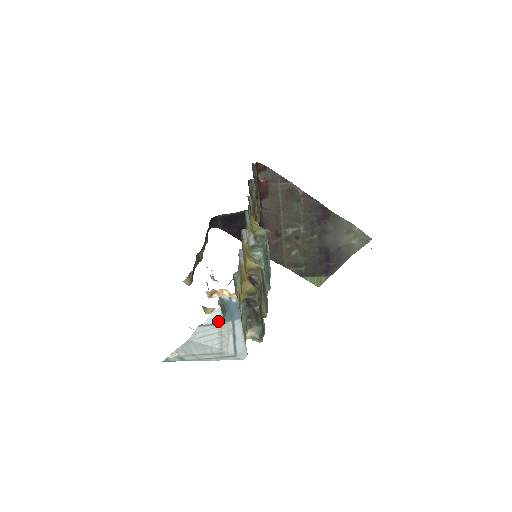
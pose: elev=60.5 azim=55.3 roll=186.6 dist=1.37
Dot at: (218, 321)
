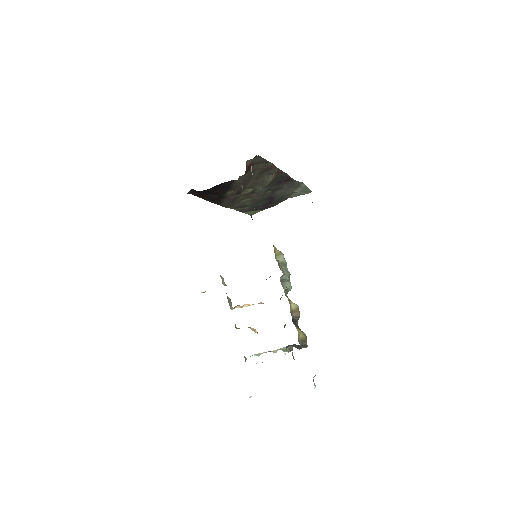
Dot at: occluded
